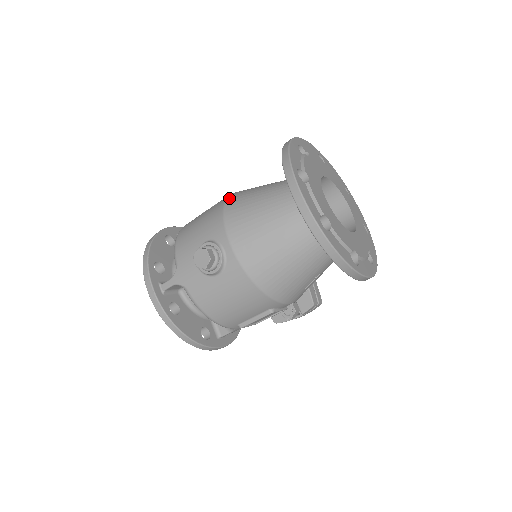
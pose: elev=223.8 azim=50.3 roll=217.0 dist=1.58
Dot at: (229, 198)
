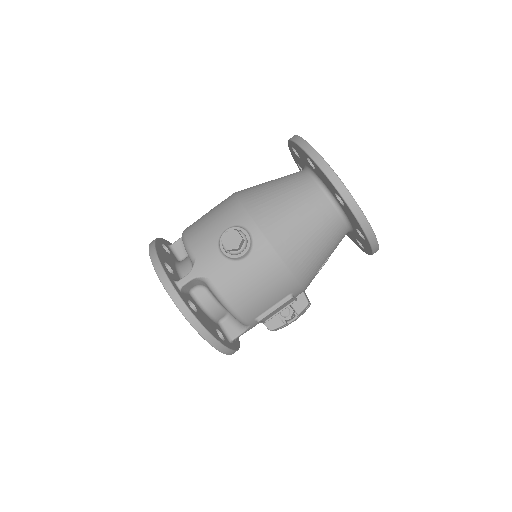
Dot at: (238, 193)
